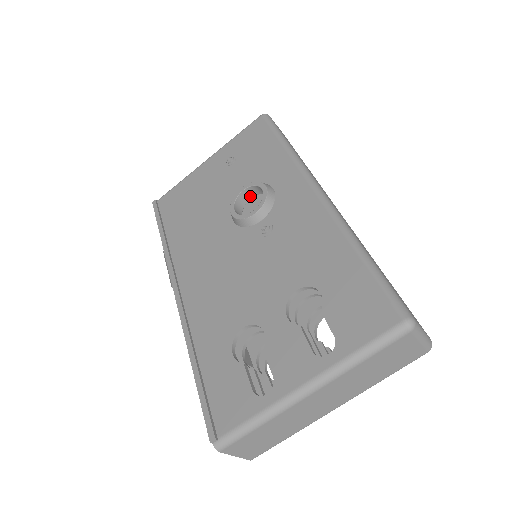
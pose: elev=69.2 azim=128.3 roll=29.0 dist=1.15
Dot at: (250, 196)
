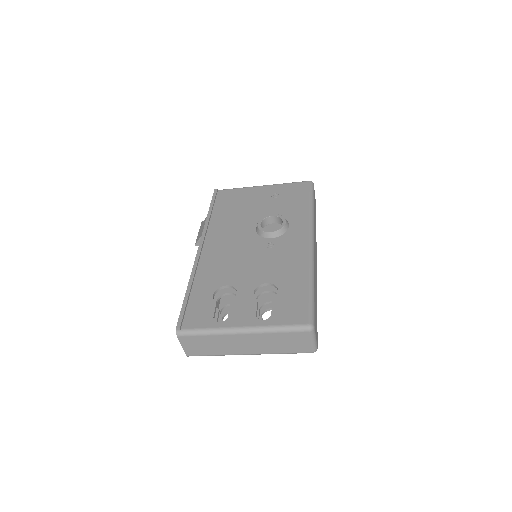
Dot at: (274, 222)
